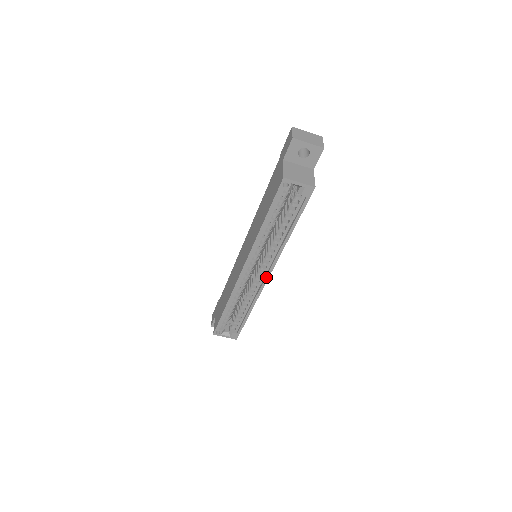
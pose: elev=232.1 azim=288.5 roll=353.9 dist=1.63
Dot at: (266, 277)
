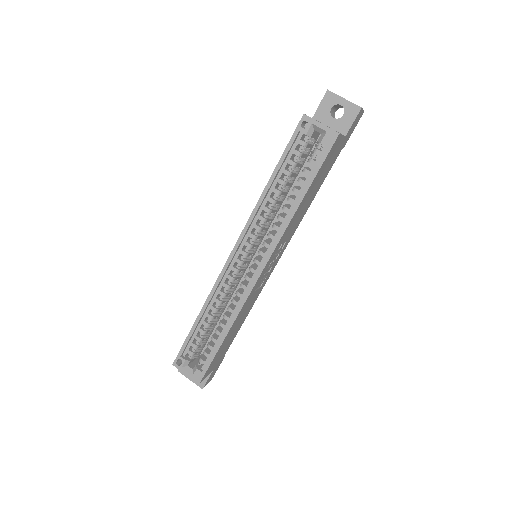
Dot at: (257, 273)
